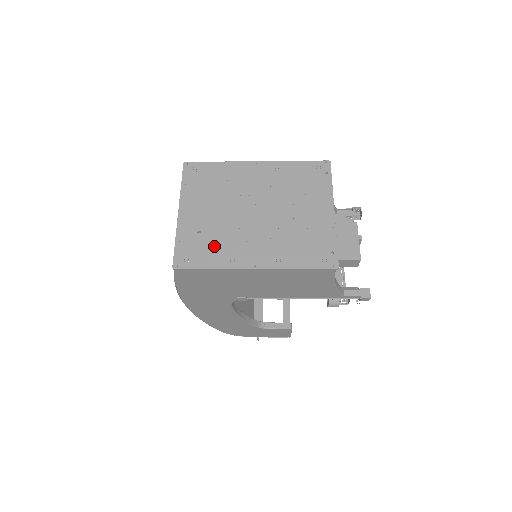
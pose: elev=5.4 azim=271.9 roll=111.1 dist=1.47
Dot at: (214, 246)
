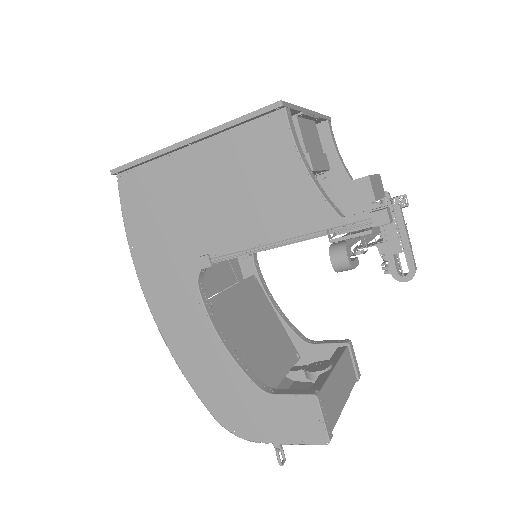
Dot at: occluded
